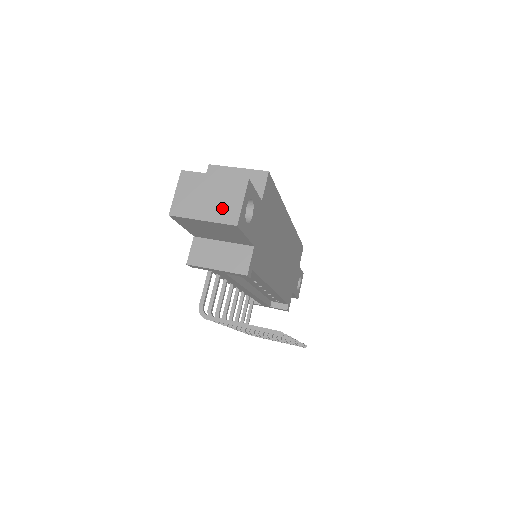
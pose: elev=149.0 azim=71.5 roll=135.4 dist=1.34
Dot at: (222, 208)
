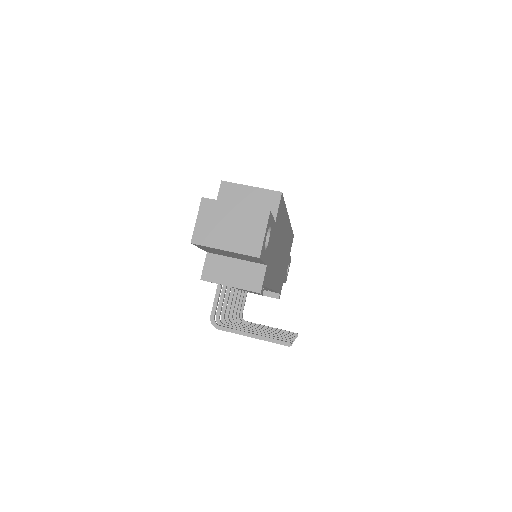
Dot at: (244, 239)
